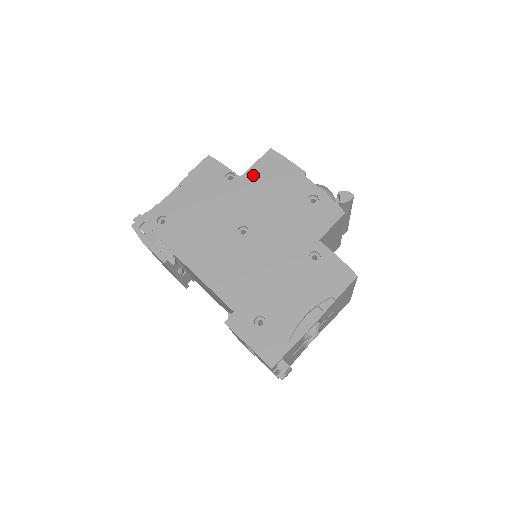
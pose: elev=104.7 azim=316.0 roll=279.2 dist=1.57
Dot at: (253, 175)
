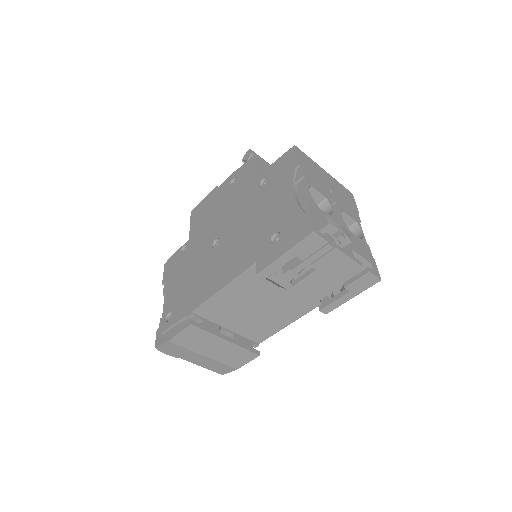
Dot at: (194, 229)
